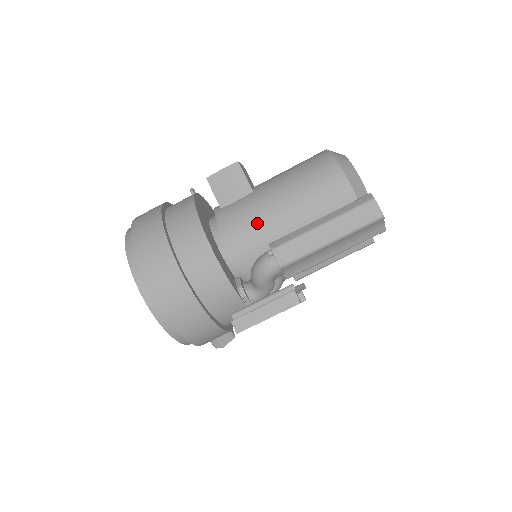
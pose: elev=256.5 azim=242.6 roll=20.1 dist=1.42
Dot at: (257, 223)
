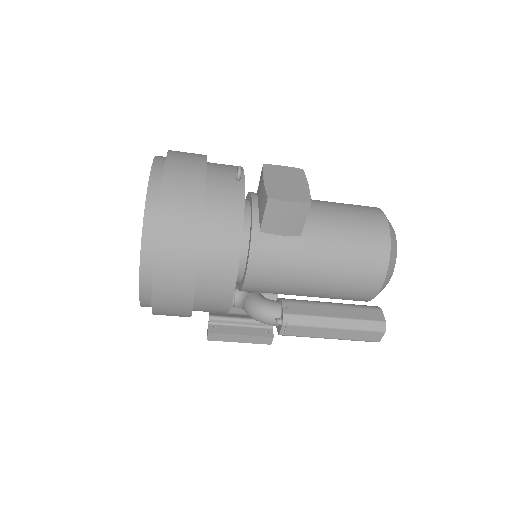
Dot at: (285, 277)
